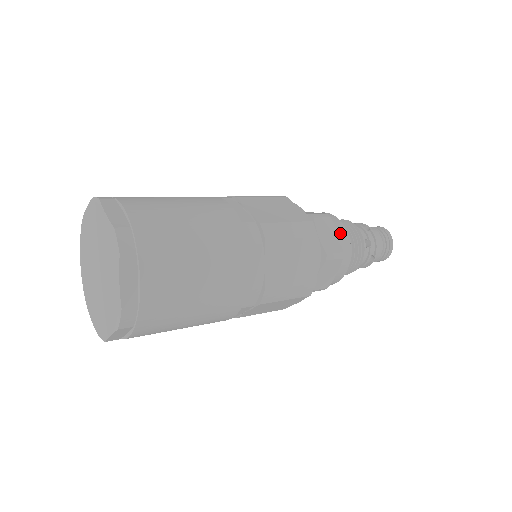
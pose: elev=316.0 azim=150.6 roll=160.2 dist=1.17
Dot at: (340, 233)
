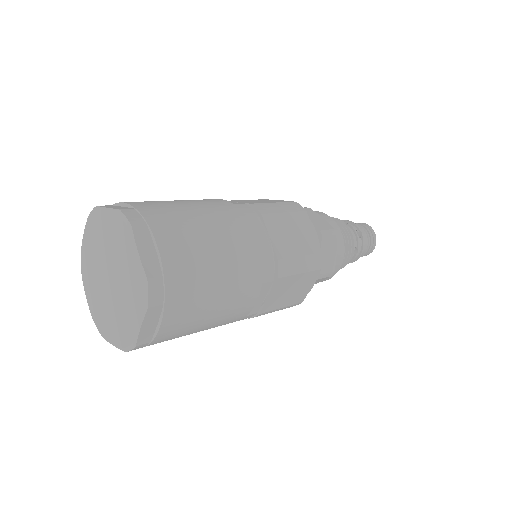
Dot at: (338, 251)
